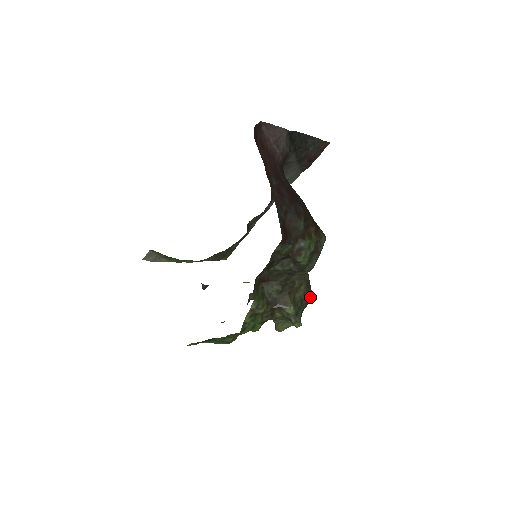
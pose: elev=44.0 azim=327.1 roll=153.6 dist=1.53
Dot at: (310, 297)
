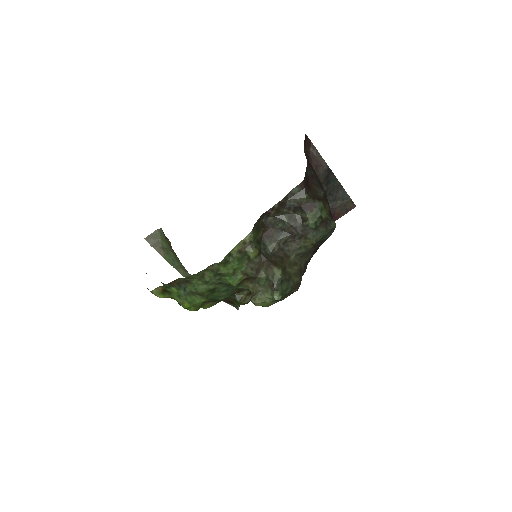
Dot at: (298, 286)
